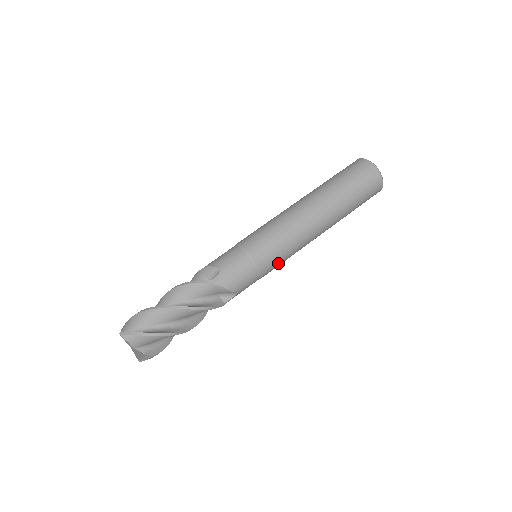
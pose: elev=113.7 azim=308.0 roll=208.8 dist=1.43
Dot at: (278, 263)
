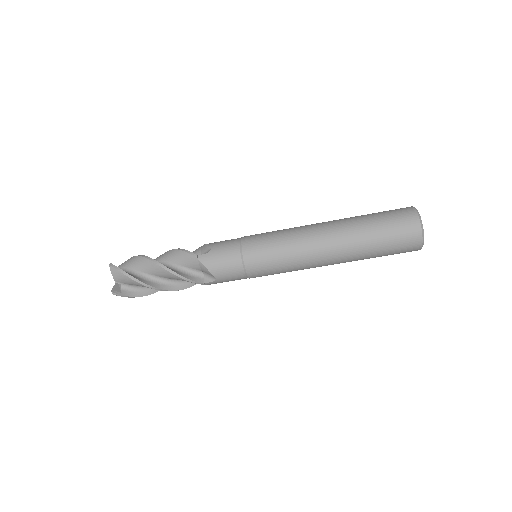
Dot at: occluded
